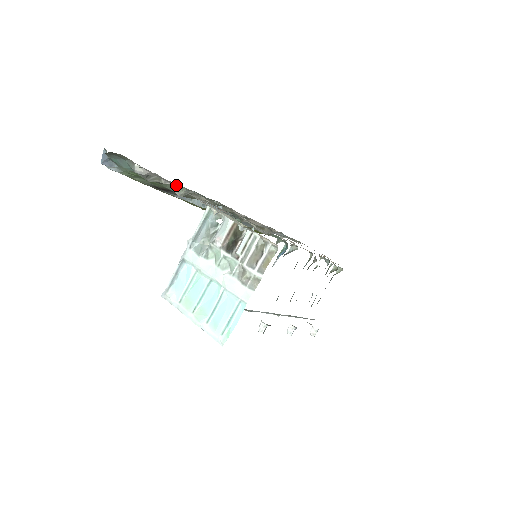
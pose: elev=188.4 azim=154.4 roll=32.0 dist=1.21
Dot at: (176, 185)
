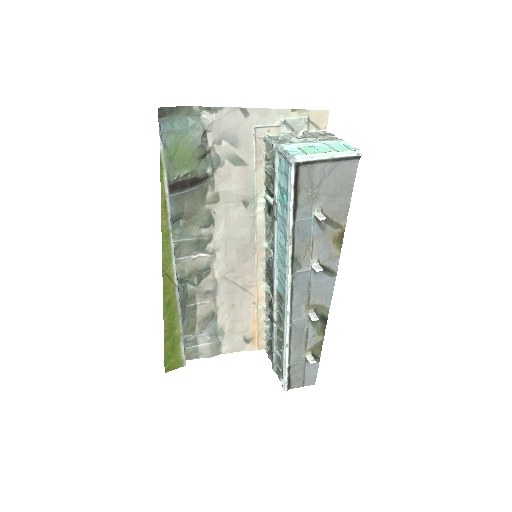
Dot at: (217, 151)
